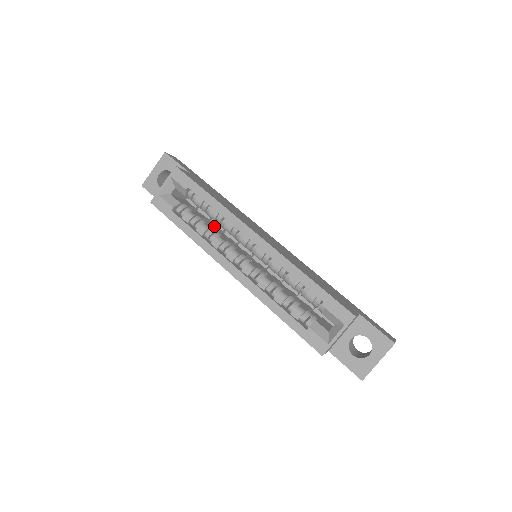
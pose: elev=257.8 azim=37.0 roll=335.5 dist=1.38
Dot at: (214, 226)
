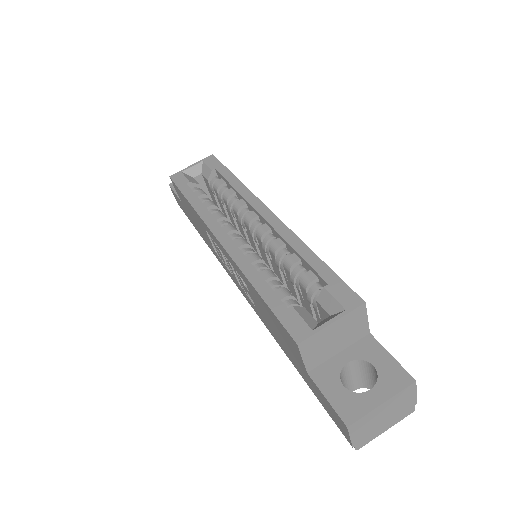
Dot at: occluded
